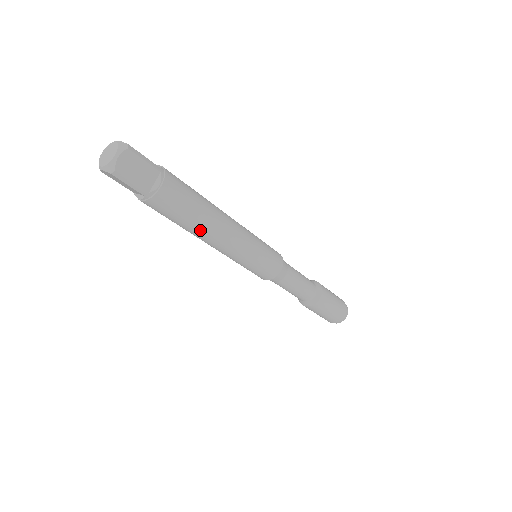
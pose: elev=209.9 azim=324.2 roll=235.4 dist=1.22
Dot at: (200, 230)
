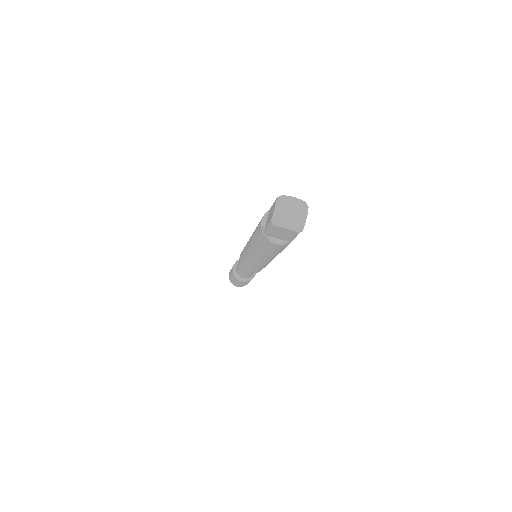
Dot at: occluded
